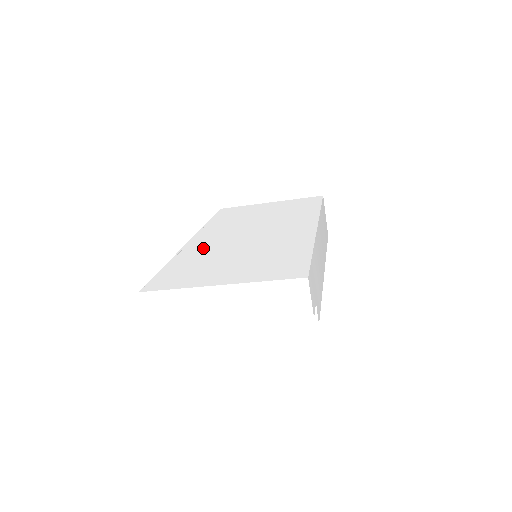
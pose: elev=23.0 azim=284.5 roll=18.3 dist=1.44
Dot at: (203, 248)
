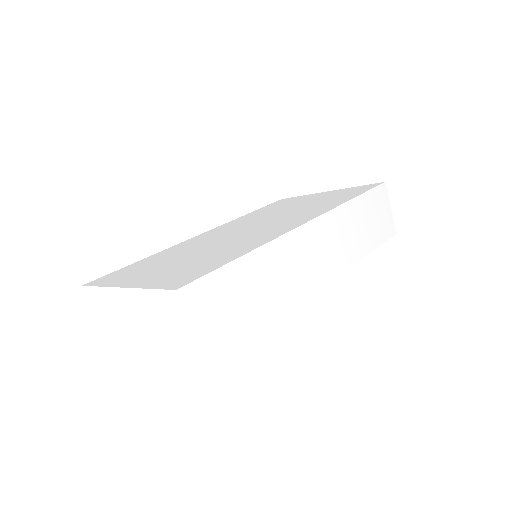
Dot at: (189, 244)
